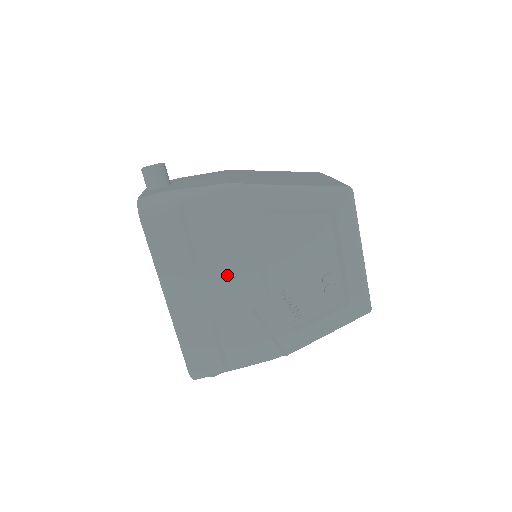
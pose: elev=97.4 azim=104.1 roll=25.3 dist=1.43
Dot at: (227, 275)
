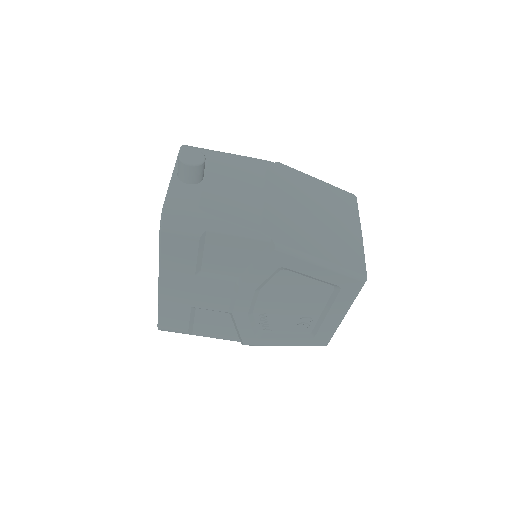
Dot at: (221, 290)
